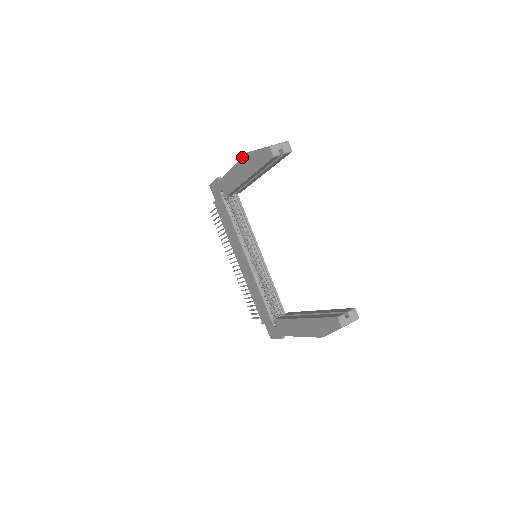
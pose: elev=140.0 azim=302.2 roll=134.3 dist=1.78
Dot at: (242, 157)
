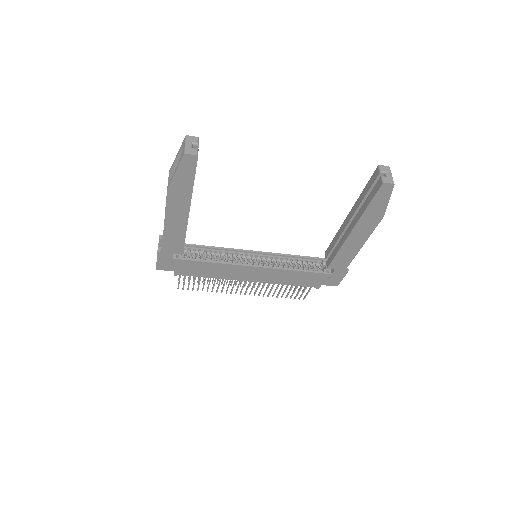
Dot at: occluded
